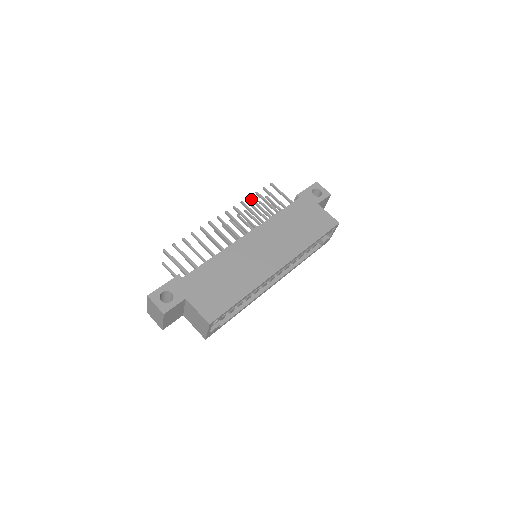
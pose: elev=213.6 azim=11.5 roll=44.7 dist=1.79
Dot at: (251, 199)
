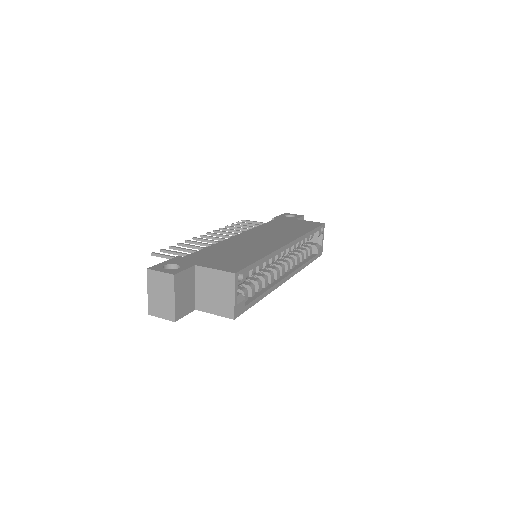
Dot at: (229, 226)
